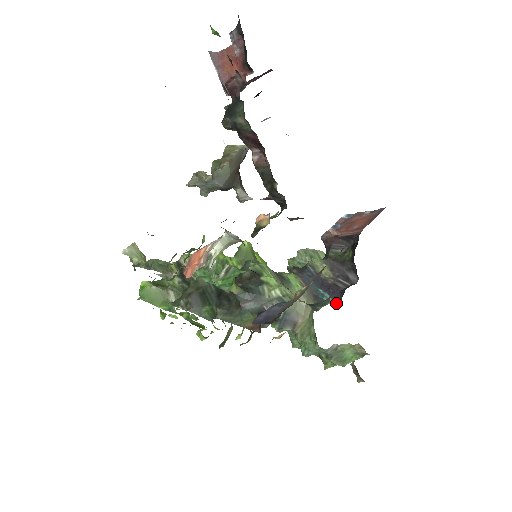
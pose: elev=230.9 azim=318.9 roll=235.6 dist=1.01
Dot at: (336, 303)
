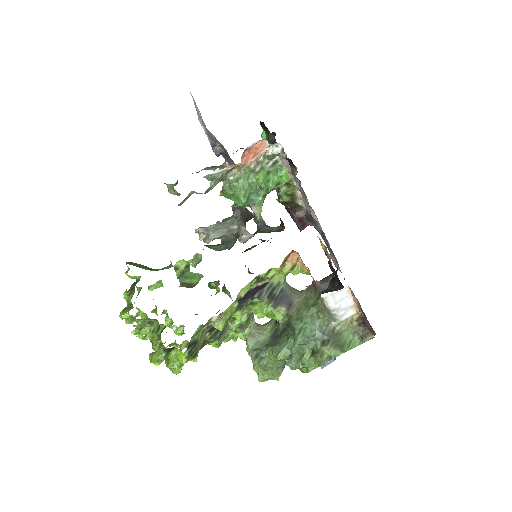
Dot at: occluded
